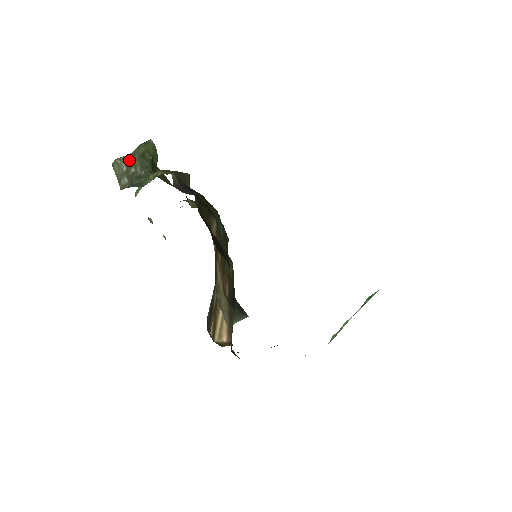
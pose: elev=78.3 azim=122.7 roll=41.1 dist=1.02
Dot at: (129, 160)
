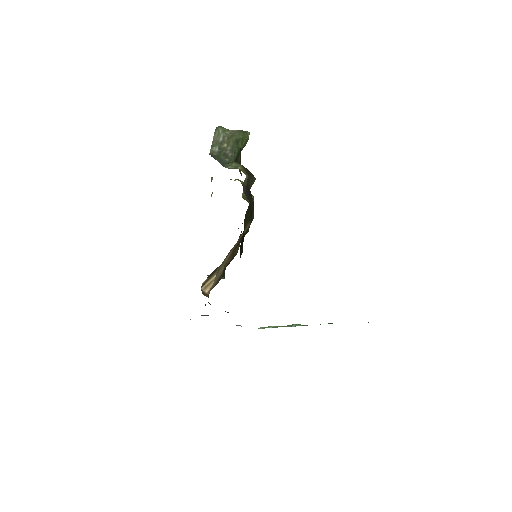
Dot at: (227, 136)
